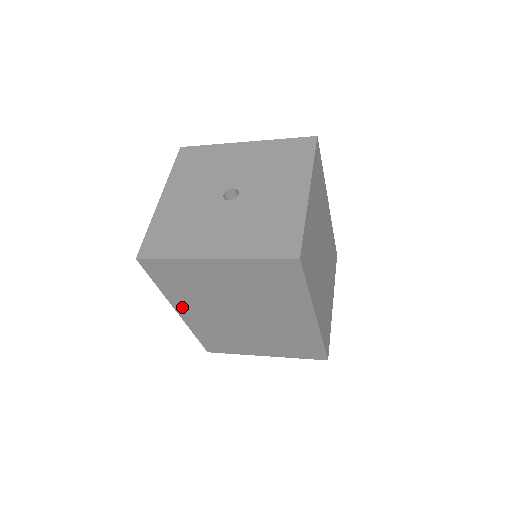
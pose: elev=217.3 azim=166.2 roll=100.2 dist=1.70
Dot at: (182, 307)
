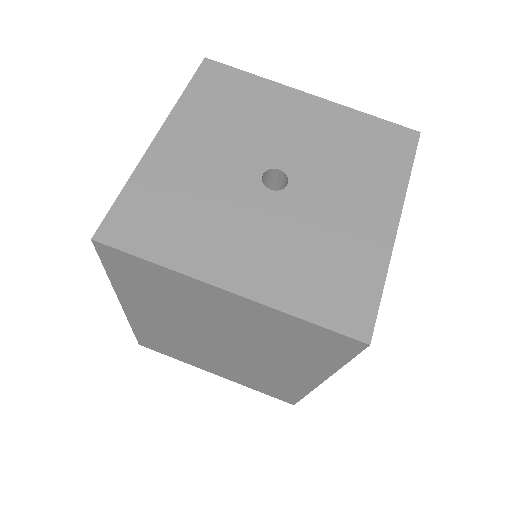
Dot at: (133, 305)
